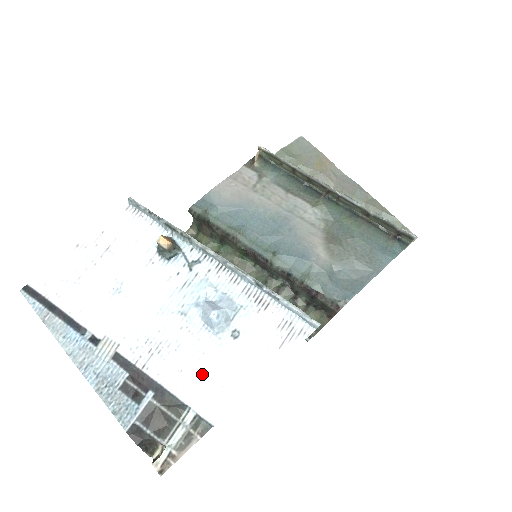
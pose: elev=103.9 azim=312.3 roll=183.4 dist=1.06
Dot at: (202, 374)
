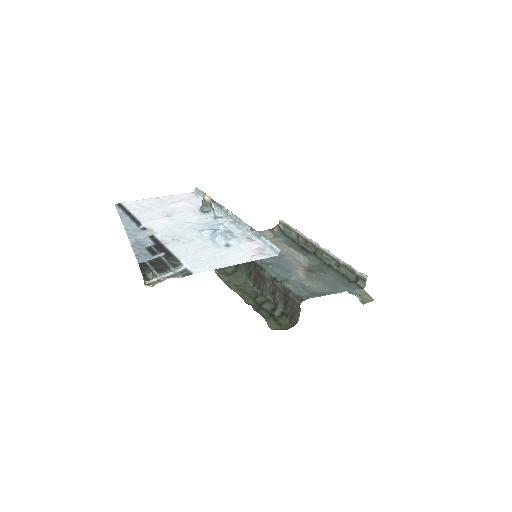
Dot at: (198, 254)
